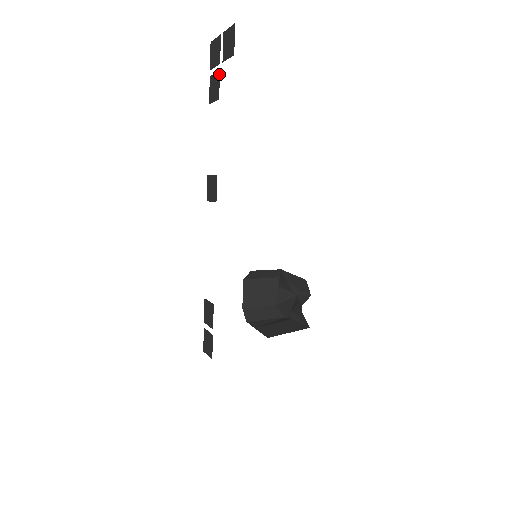
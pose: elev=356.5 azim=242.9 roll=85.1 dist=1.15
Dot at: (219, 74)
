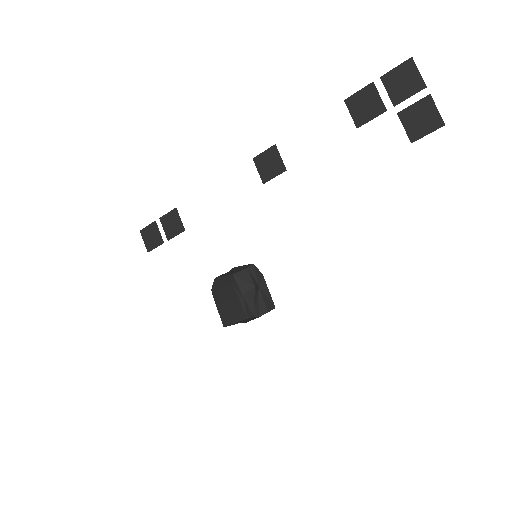
Dot at: (383, 112)
